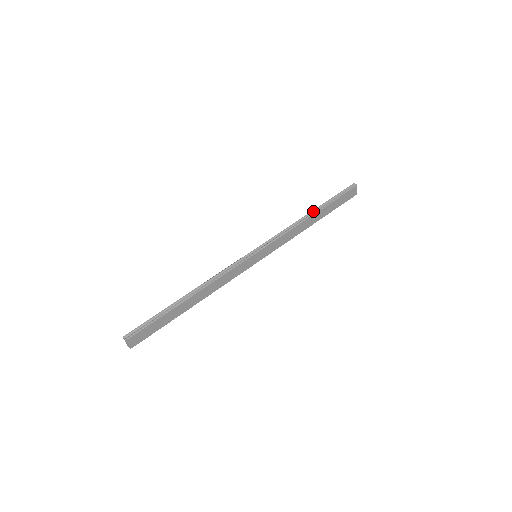
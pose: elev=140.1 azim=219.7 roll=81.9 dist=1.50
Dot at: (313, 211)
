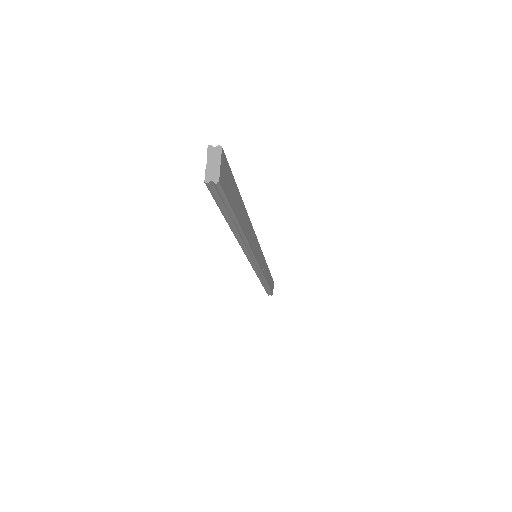
Dot at: occluded
